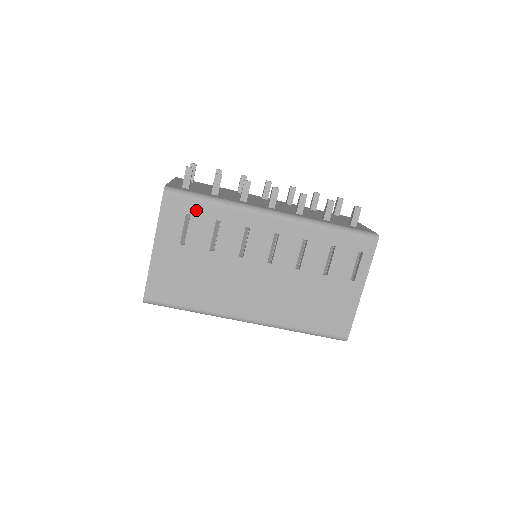
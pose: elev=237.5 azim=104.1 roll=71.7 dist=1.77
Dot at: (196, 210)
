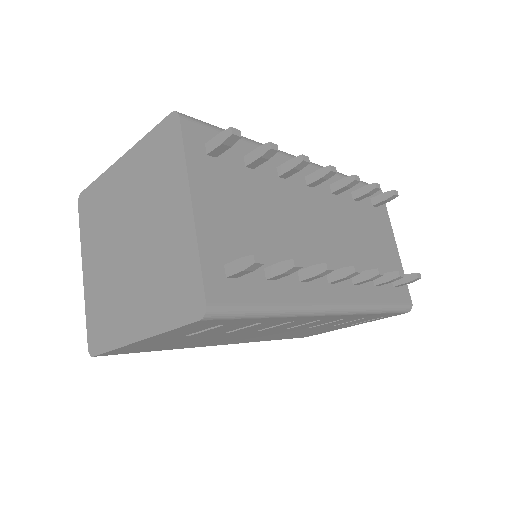
Dot at: (238, 322)
